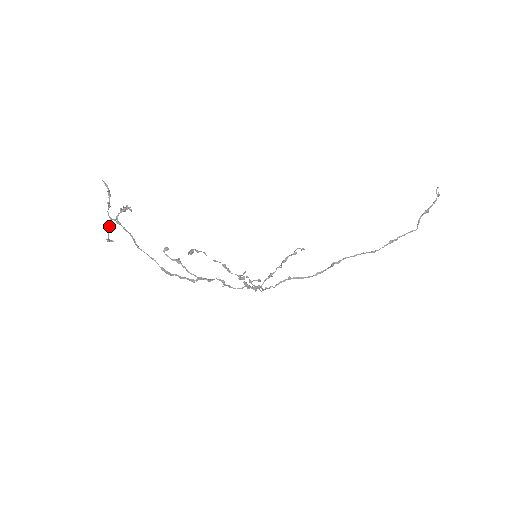
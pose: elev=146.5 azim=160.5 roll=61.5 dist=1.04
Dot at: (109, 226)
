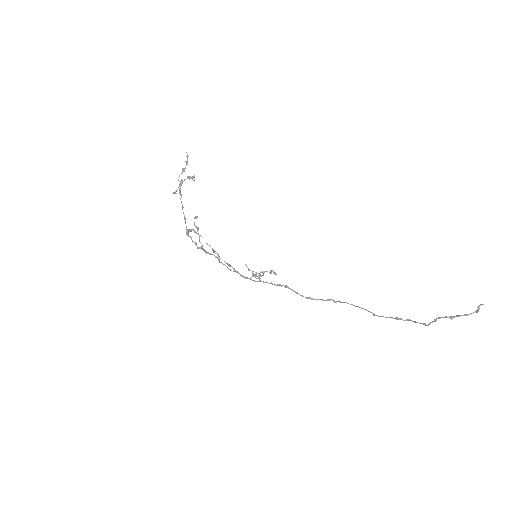
Dot at: occluded
